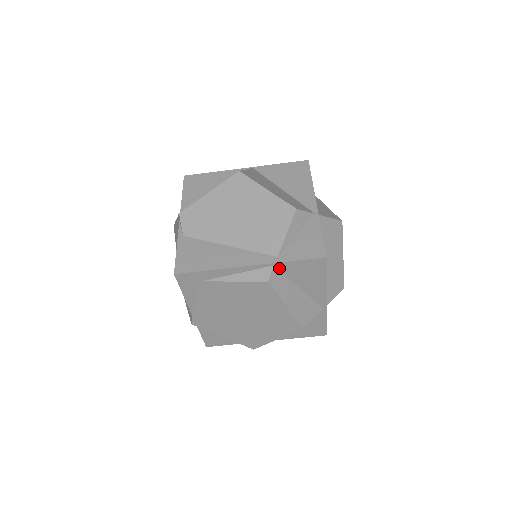
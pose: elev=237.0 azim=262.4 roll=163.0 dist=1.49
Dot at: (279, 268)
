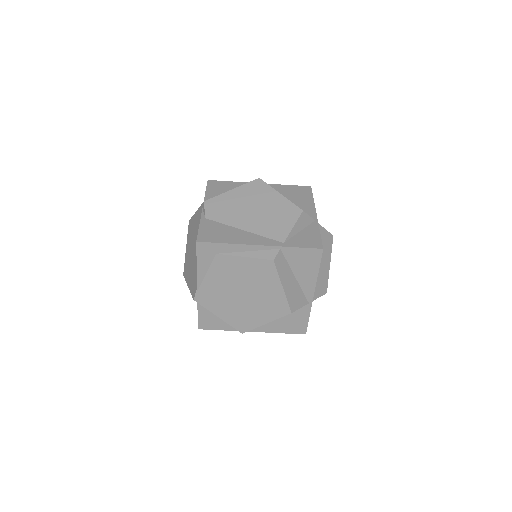
Dot at: (283, 252)
